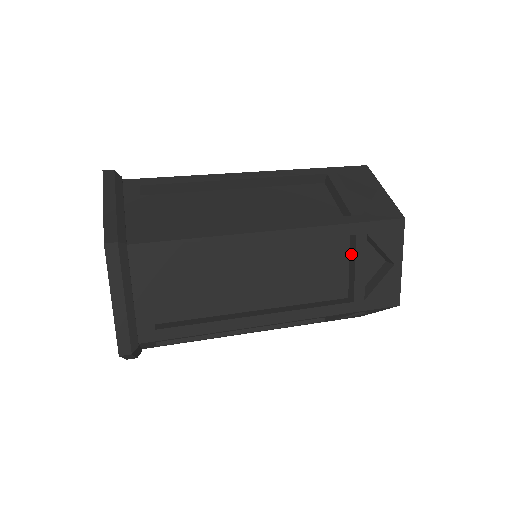
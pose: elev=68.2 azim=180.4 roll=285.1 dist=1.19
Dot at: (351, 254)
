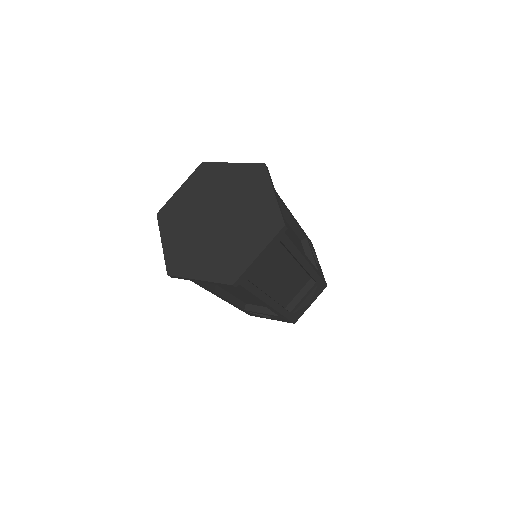
Dot at: (306, 250)
